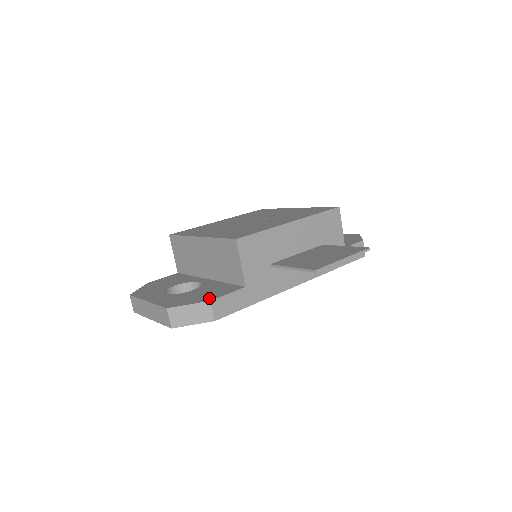
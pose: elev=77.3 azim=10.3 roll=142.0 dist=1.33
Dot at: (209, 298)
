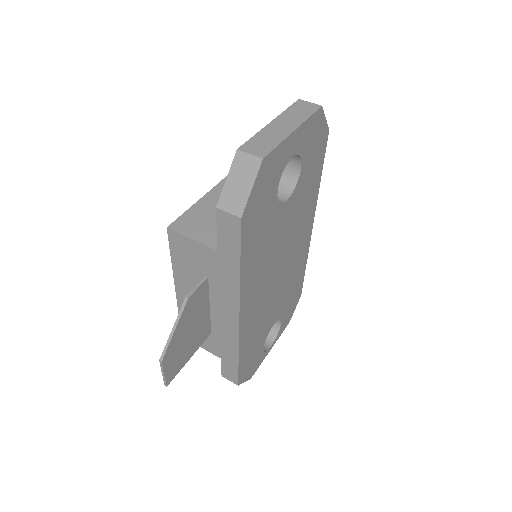
Dot at: occluded
